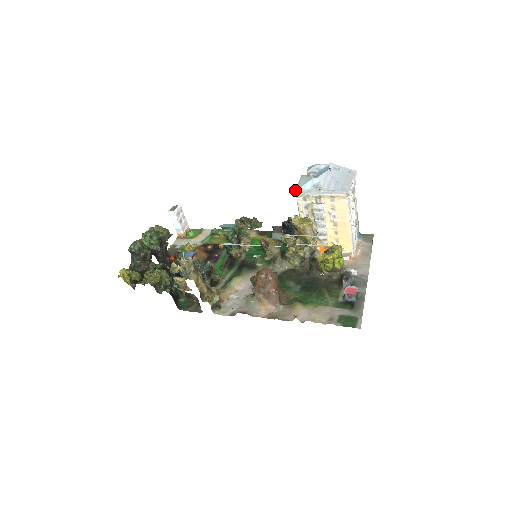
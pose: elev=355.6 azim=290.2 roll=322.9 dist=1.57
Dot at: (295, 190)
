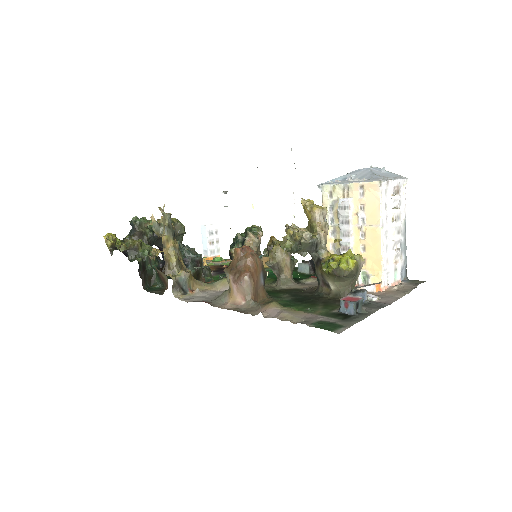
Dot at: (322, 183)
